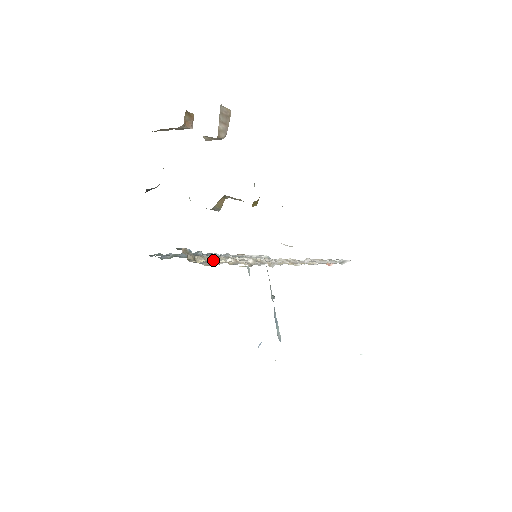
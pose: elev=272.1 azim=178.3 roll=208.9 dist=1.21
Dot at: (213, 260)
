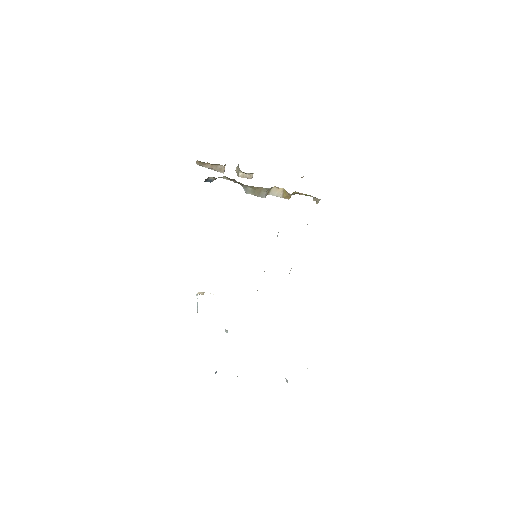
Dot at: occluded
